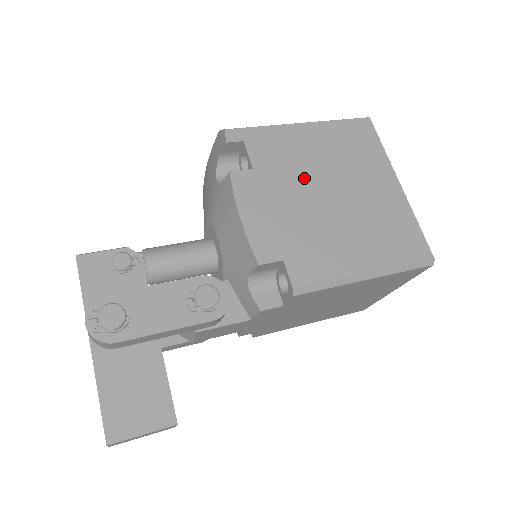
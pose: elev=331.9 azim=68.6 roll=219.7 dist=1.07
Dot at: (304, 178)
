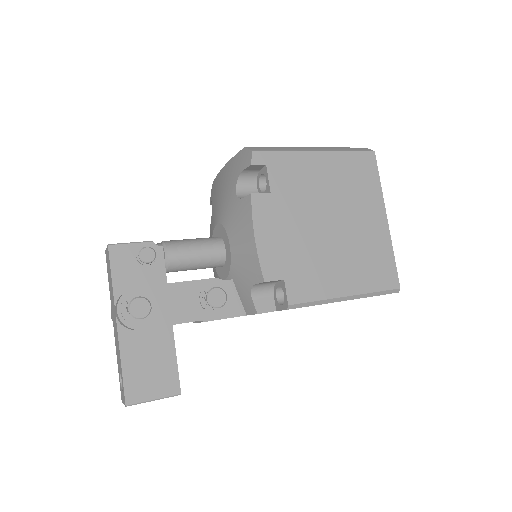
Dot at: (311, 206)
